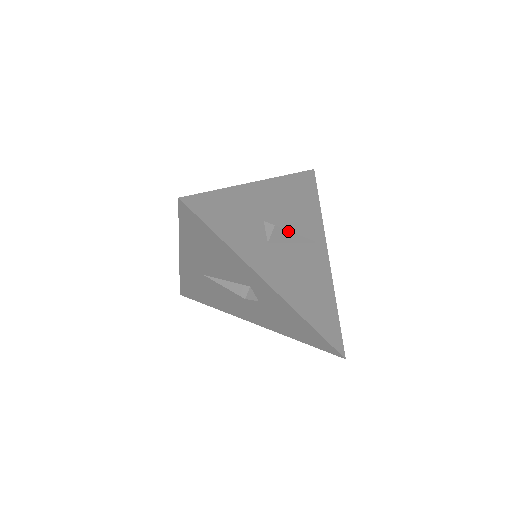
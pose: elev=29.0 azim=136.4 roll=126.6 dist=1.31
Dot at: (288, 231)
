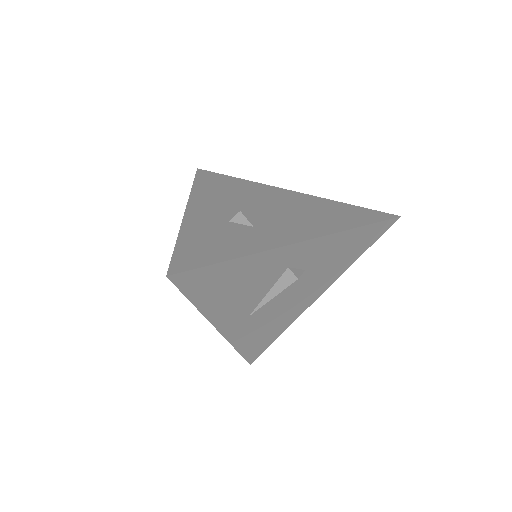
Dot at: (251, 206)
